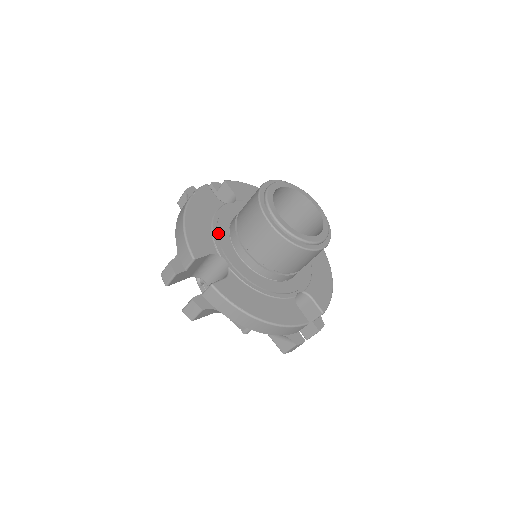
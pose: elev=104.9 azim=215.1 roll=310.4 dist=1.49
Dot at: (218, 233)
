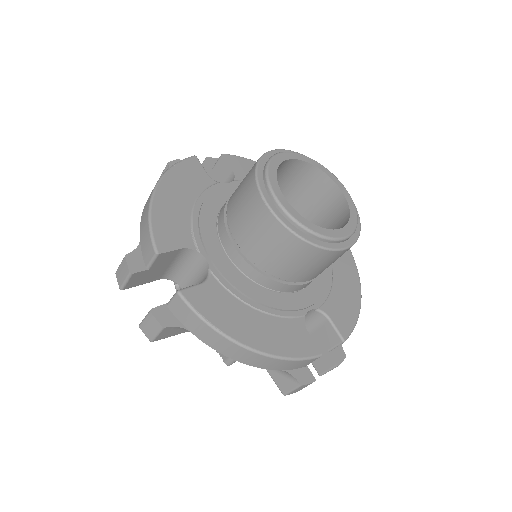
Dot at: (200, 220)
